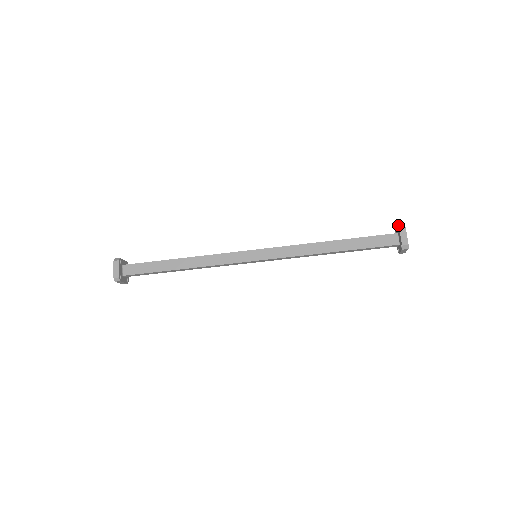
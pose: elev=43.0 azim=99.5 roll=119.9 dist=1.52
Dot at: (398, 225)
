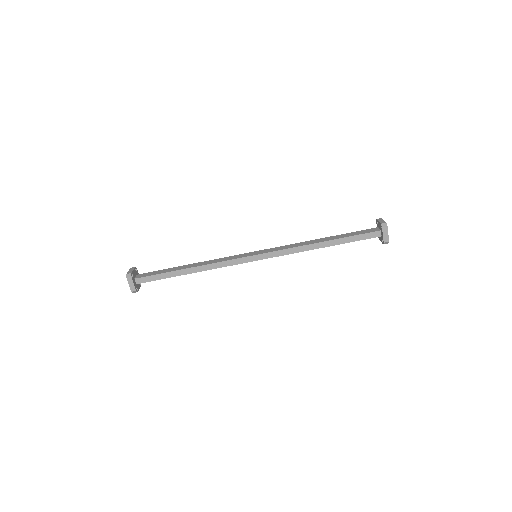
Dot at: (376, 220)
